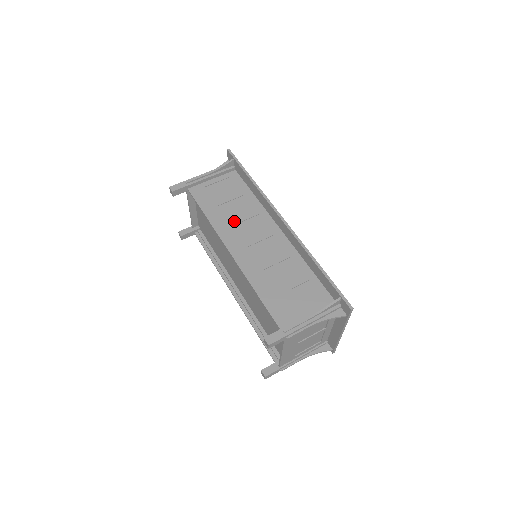
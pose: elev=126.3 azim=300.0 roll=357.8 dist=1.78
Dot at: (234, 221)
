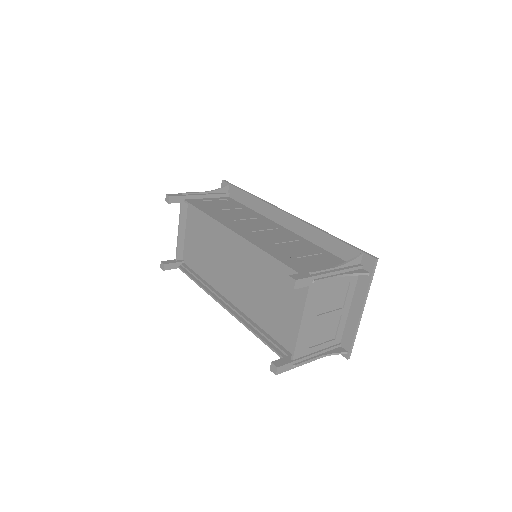
Dot at: (235, 218)
